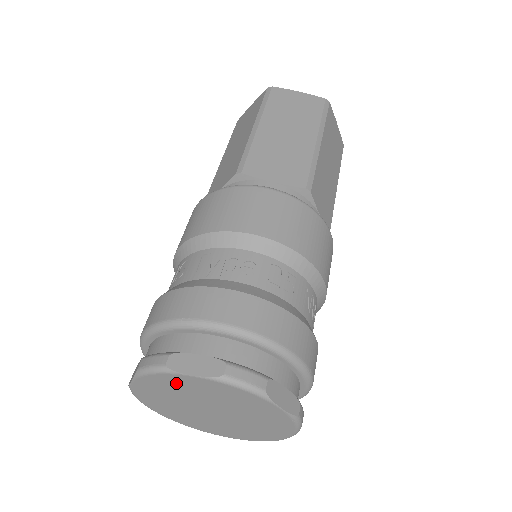
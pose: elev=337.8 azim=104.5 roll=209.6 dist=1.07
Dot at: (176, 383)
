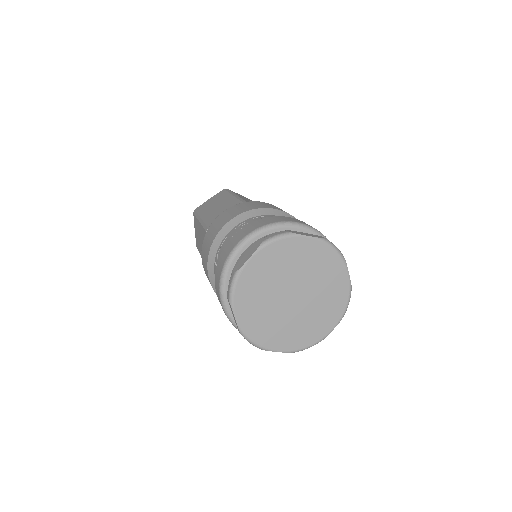
Dot at: (289, 251)
